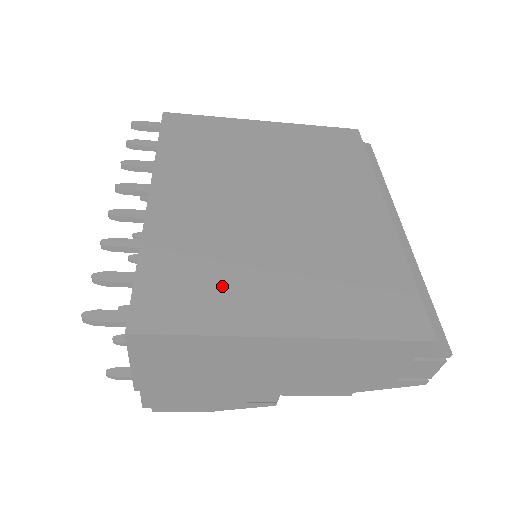
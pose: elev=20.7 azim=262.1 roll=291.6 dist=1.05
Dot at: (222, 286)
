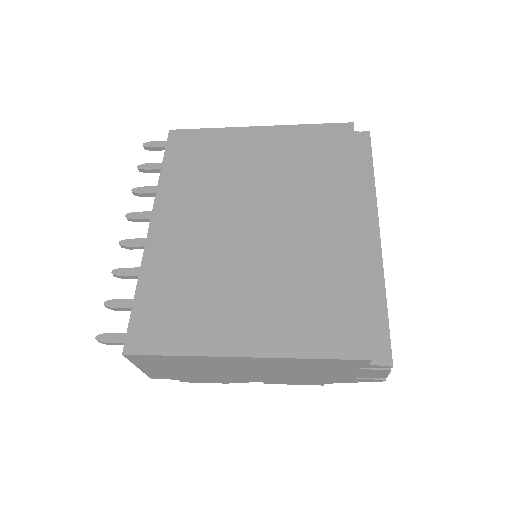
Dot at: (197, 311)
